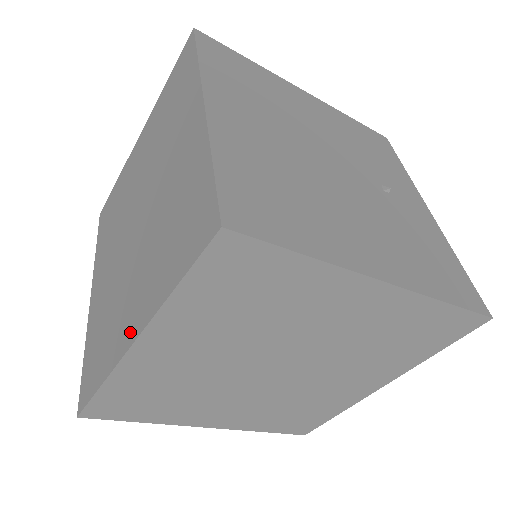
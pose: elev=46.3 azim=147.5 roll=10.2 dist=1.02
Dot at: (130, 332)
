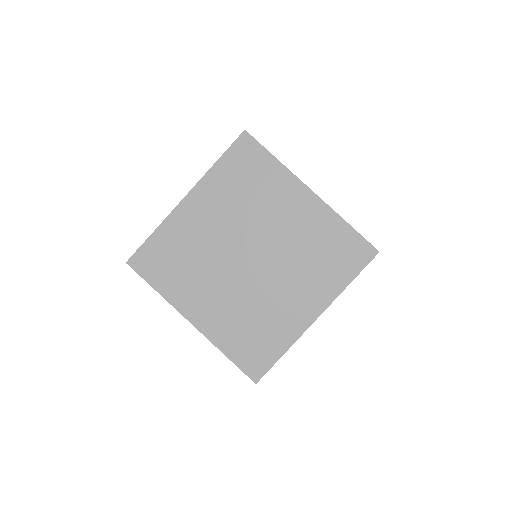
Dot at: occluded
